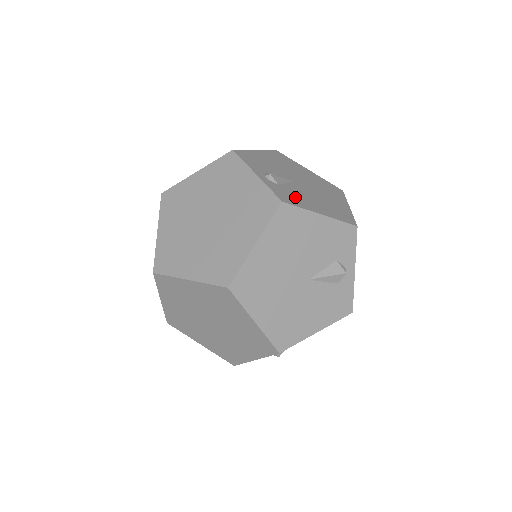
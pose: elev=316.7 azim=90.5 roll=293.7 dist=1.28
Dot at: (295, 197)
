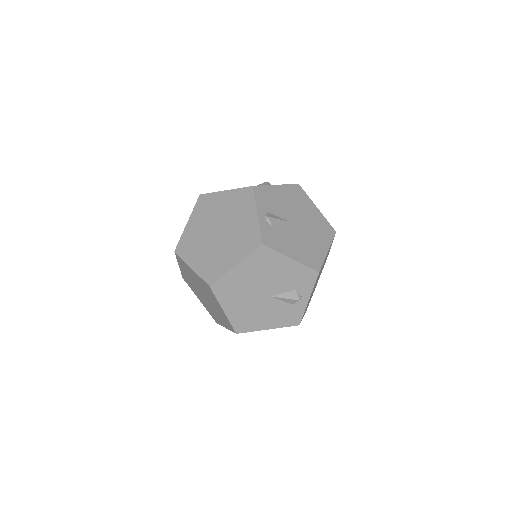
Dot at: (279, 240)
